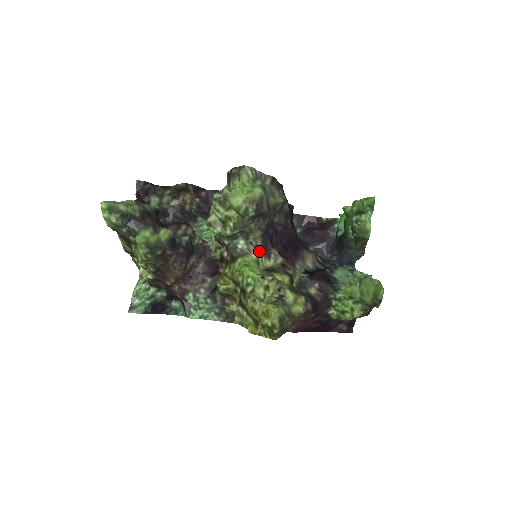
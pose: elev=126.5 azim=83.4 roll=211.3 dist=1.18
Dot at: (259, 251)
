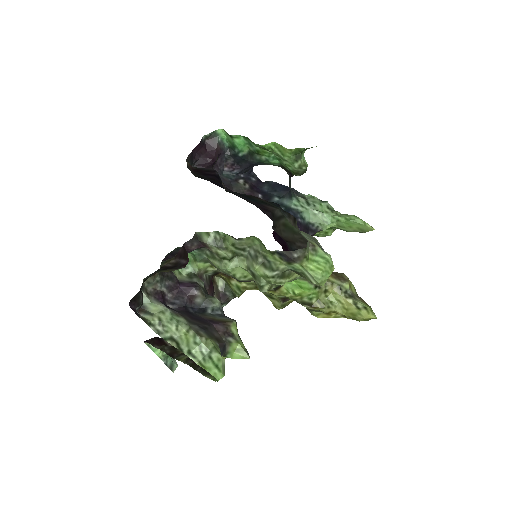
Dot at: occluded
